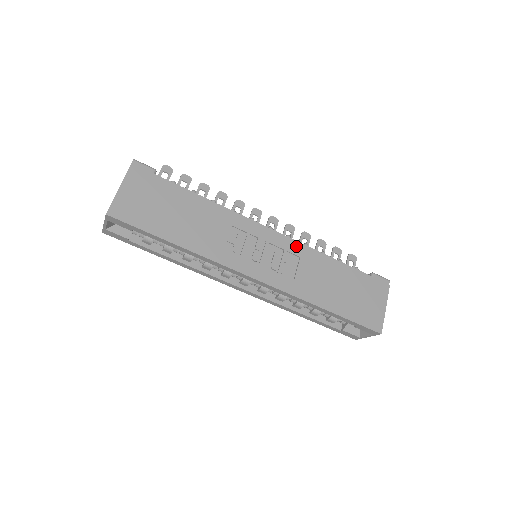
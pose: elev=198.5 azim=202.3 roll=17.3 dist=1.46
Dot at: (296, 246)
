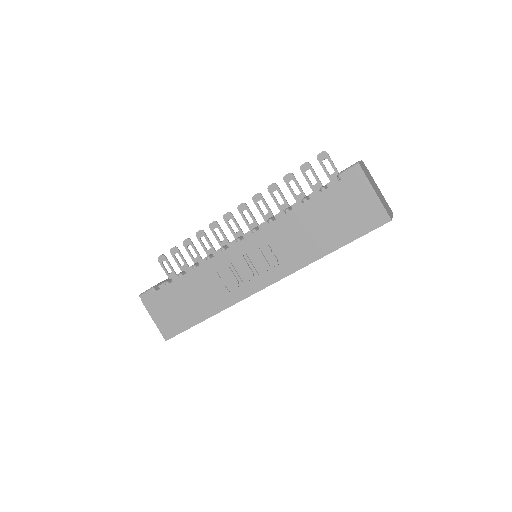
Dot at: (264, 233)
